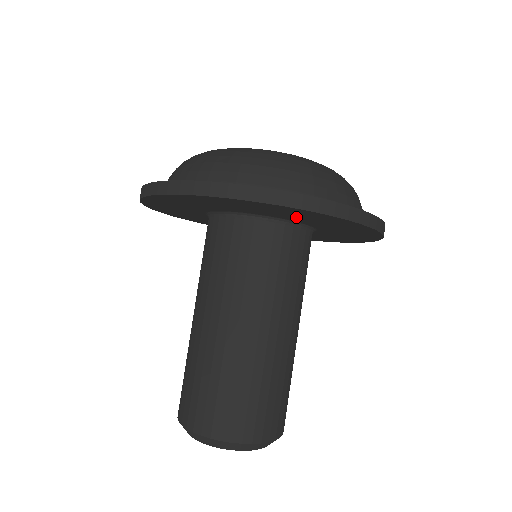
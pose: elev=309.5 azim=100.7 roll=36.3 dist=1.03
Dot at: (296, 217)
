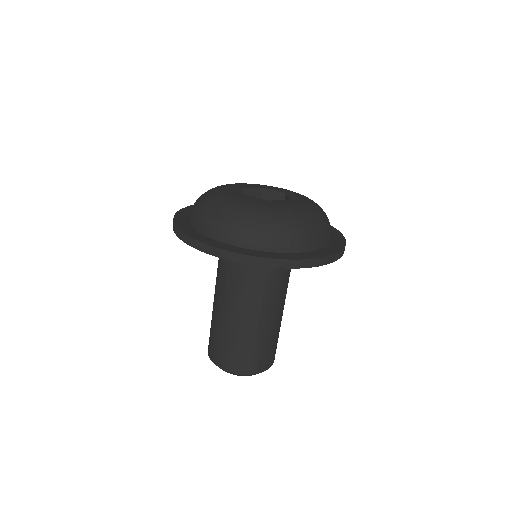
Dot at: occluded
